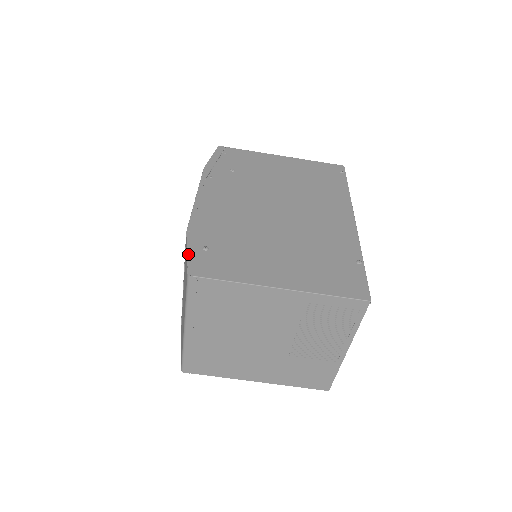
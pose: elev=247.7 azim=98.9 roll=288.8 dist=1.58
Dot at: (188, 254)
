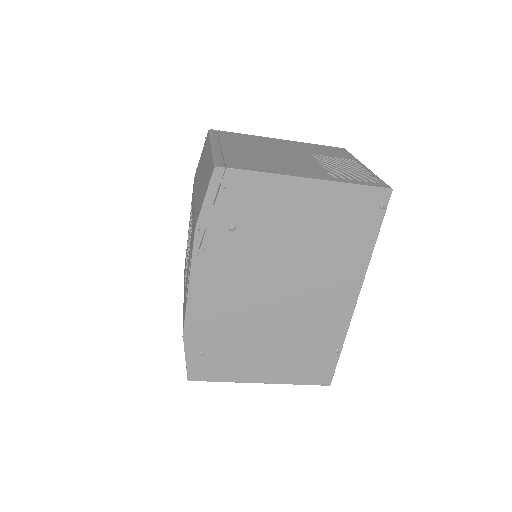
Dot at: (186, 362)
